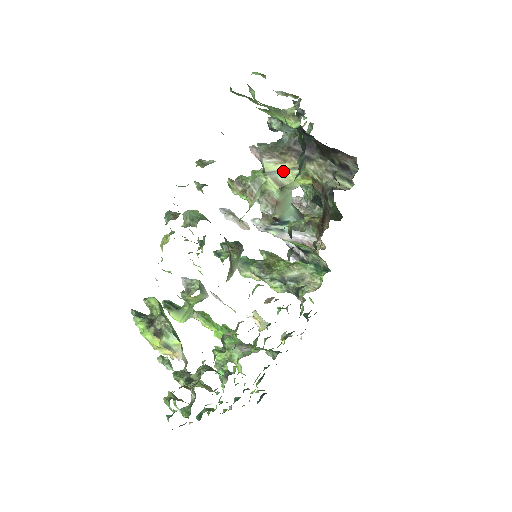
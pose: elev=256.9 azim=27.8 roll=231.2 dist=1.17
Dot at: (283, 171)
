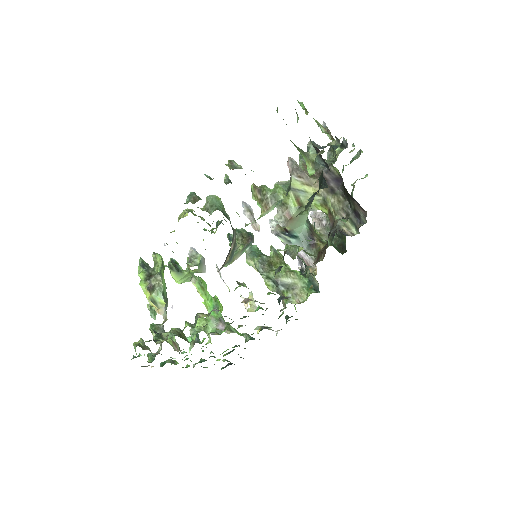
Dot at: (307, 192)
